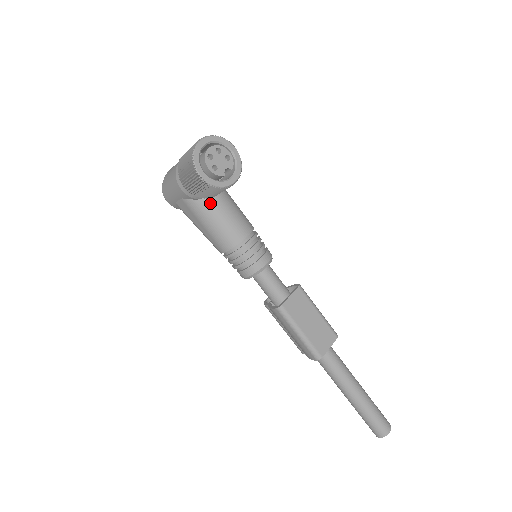
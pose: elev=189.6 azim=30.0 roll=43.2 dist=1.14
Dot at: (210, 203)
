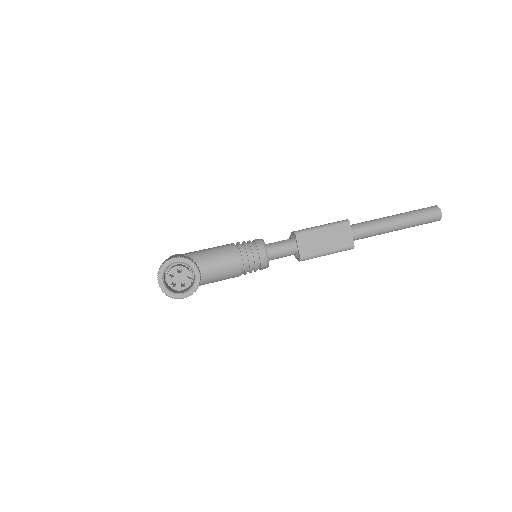
Dot at: (202, 277)
